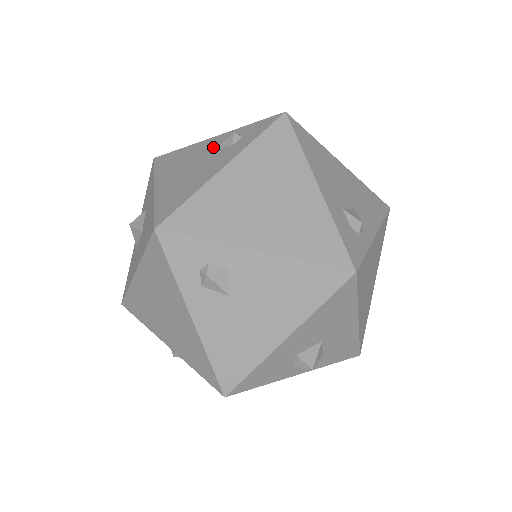
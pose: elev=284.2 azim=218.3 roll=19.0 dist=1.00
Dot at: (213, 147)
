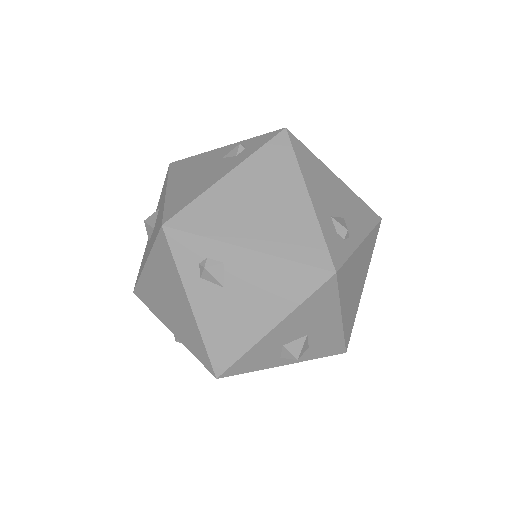
Dot at: (221, 156)
